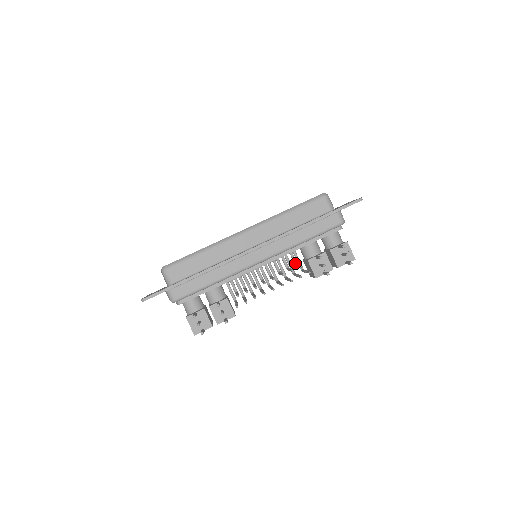
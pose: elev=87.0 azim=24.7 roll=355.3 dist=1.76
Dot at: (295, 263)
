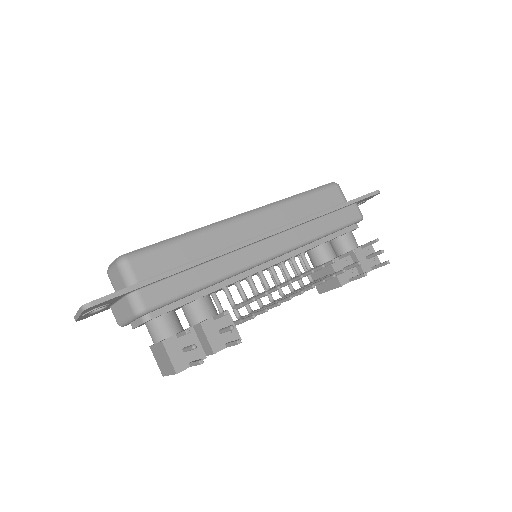
Dot at: (309, 268)
